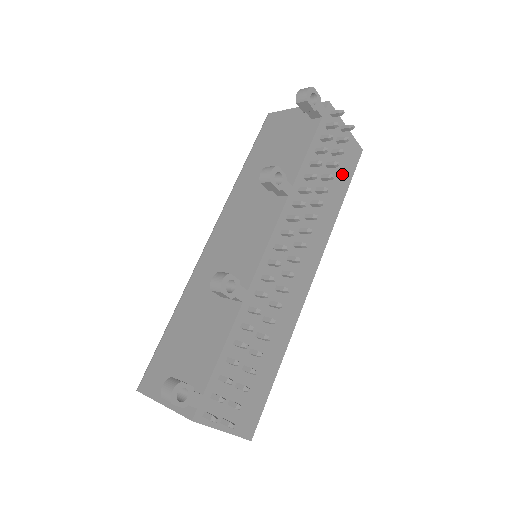
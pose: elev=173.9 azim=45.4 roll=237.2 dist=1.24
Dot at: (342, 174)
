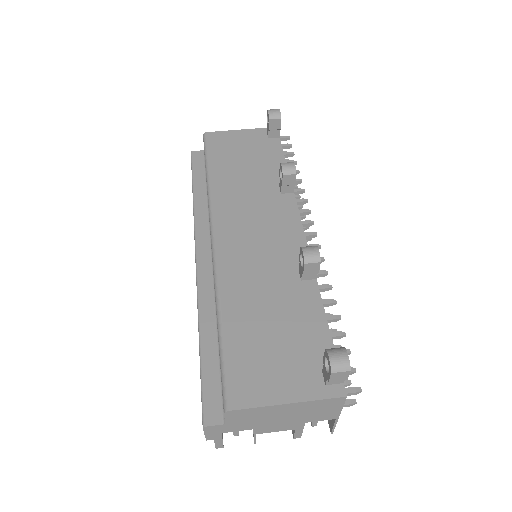
Dot at: occluded
